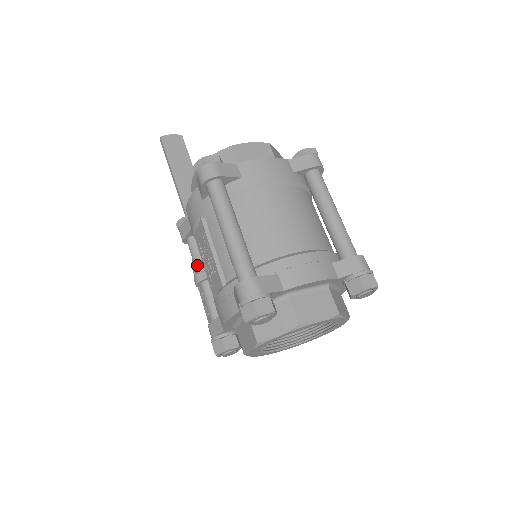
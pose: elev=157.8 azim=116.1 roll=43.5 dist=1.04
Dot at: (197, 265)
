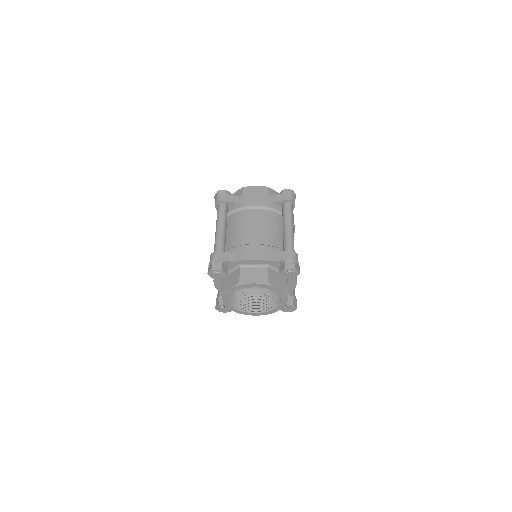
Dot at: occluded
